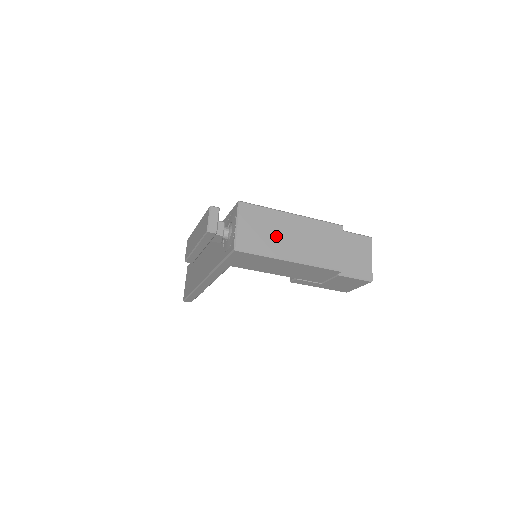
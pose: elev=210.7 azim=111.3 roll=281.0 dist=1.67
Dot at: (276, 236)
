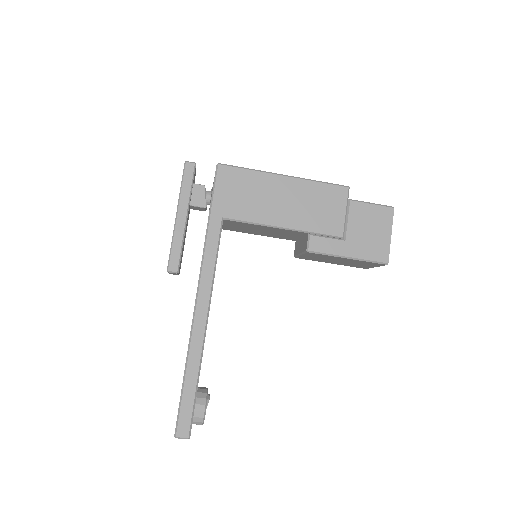
Dot at: occluded
